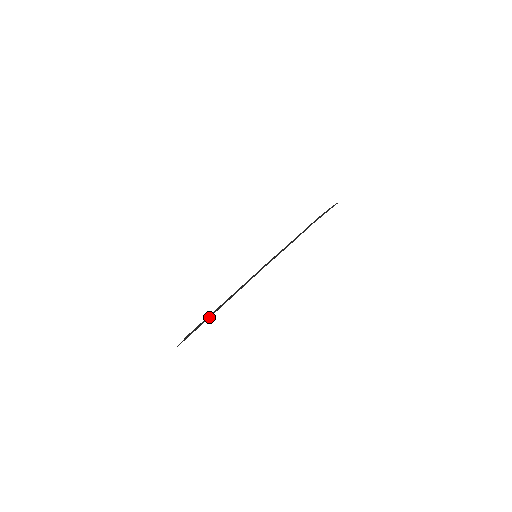
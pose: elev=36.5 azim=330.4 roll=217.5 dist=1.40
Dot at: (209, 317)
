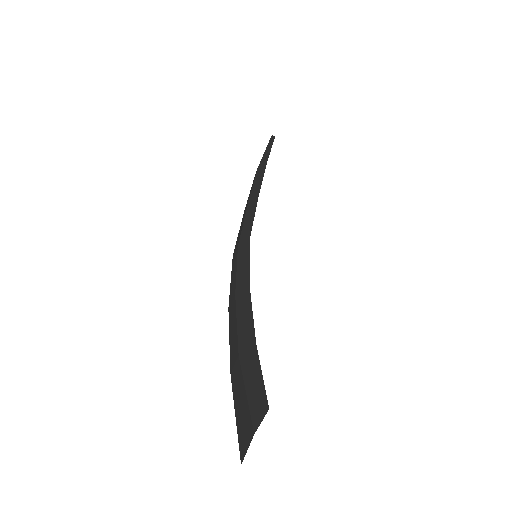
Dot at: occluded
